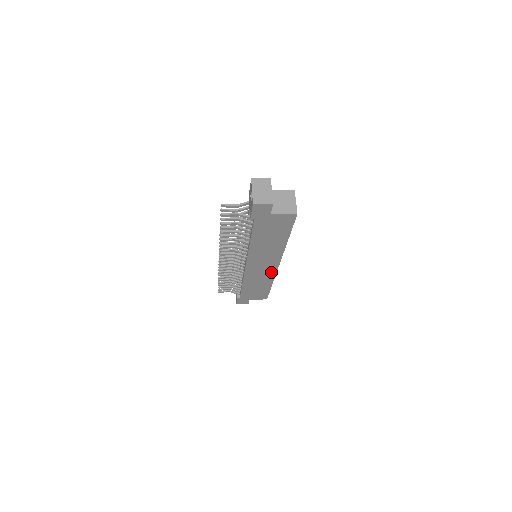
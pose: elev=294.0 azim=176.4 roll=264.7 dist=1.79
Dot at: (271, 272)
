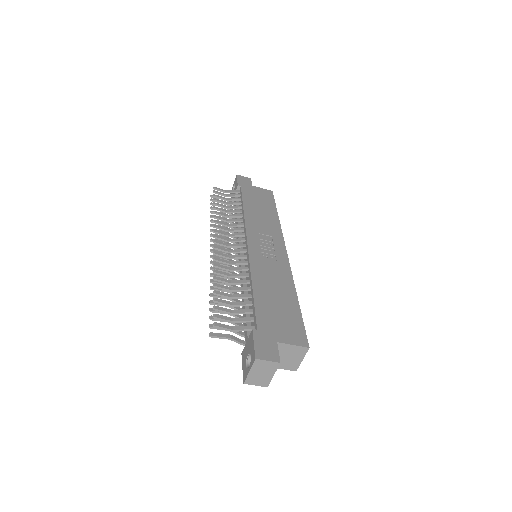
Dot at: occluded
